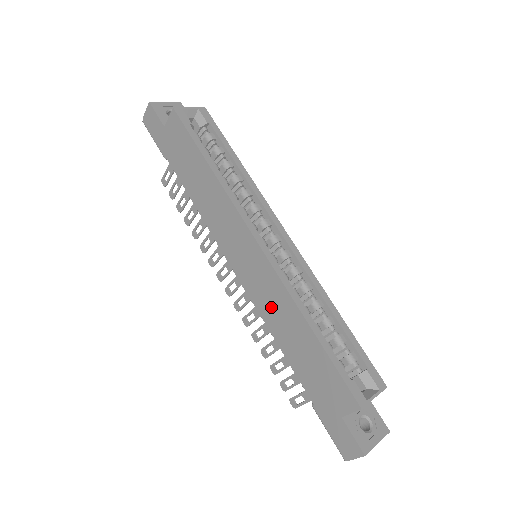
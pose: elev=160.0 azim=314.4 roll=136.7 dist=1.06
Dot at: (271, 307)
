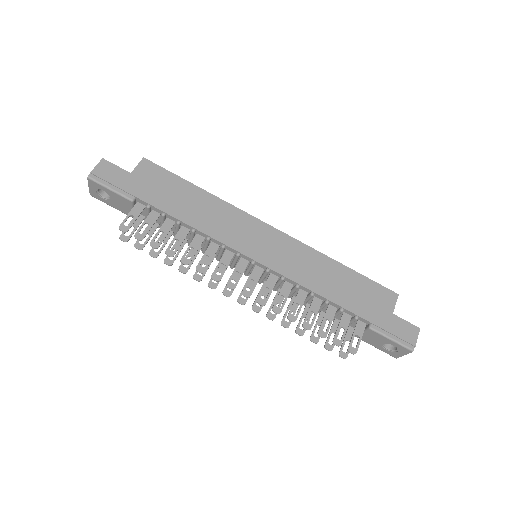
Dot at: (304, 269)
